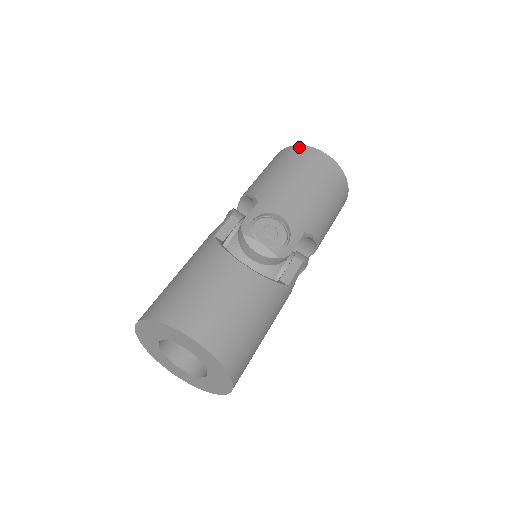
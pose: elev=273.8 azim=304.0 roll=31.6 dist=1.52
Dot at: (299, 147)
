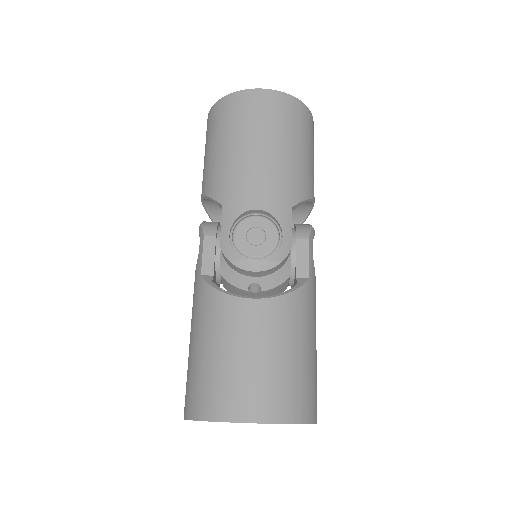
Dot at: (226, 99)
